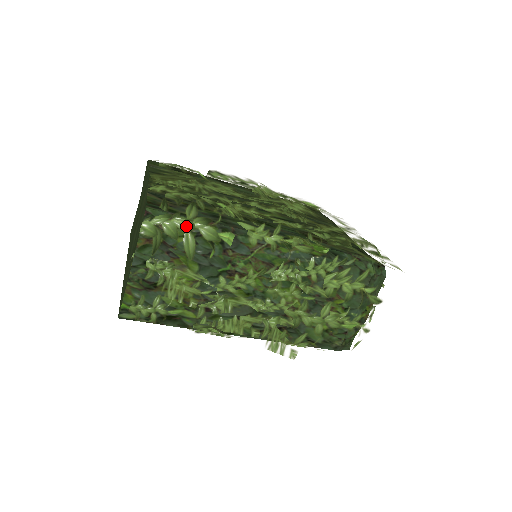
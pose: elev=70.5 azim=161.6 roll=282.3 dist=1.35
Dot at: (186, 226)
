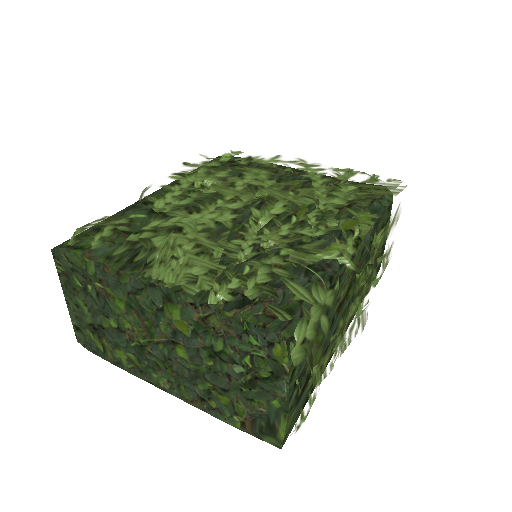
Dot at: (318, 314)
